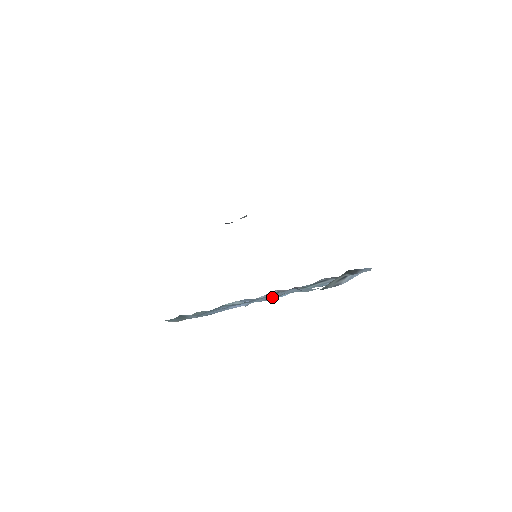
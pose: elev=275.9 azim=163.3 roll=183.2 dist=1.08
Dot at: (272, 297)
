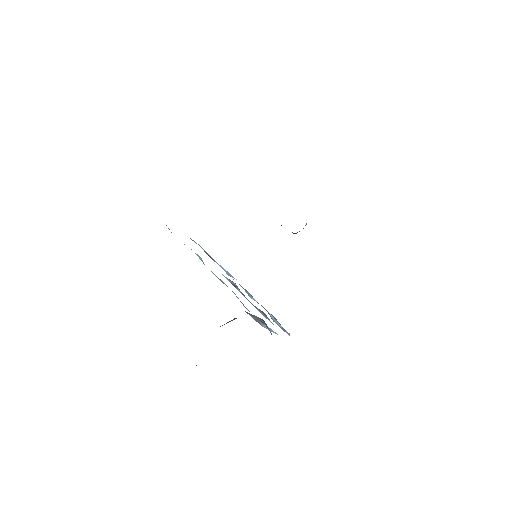
Dot at: (223, 282)
